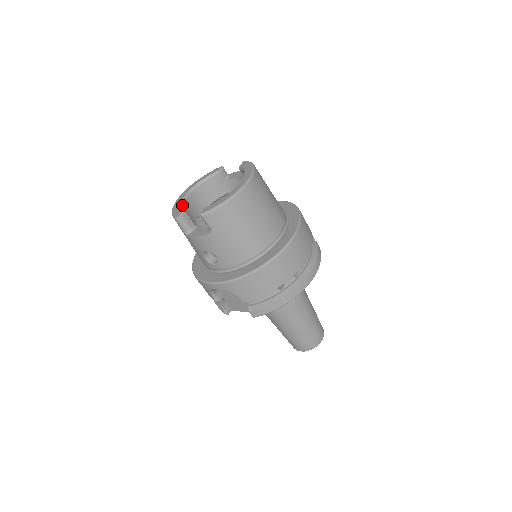
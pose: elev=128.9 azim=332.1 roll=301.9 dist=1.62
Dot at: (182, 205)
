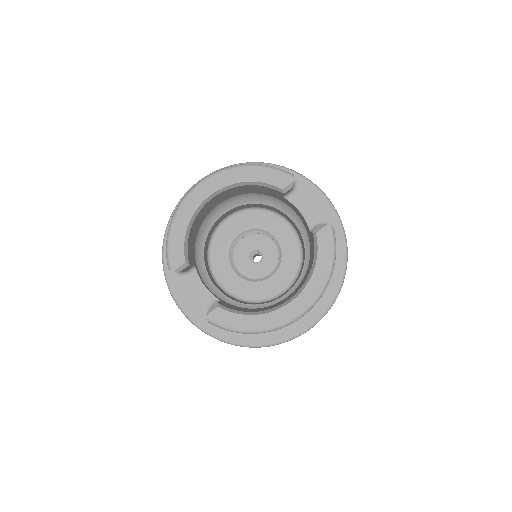
Dot at: (190, 227)
